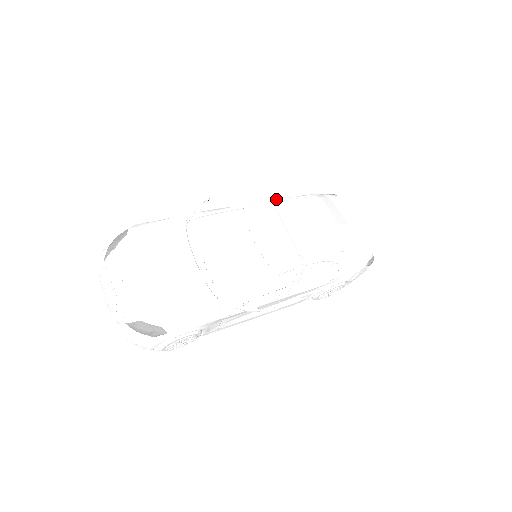
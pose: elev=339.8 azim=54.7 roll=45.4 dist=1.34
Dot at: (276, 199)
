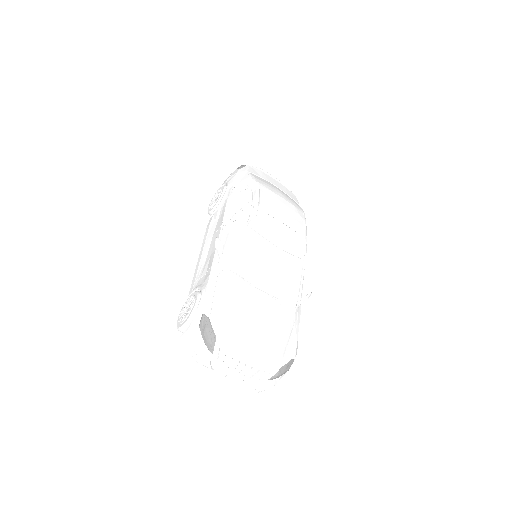
Dot at: (254, 203)
